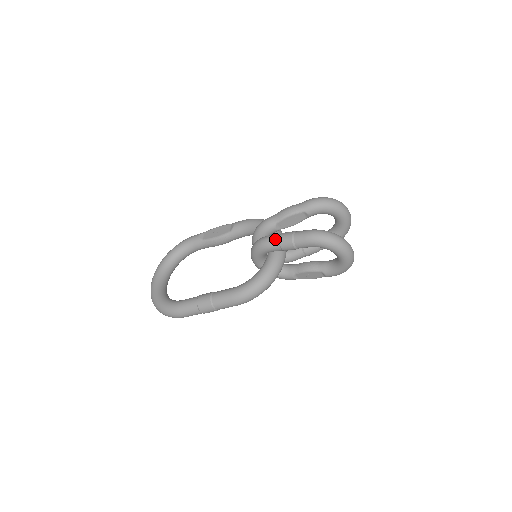
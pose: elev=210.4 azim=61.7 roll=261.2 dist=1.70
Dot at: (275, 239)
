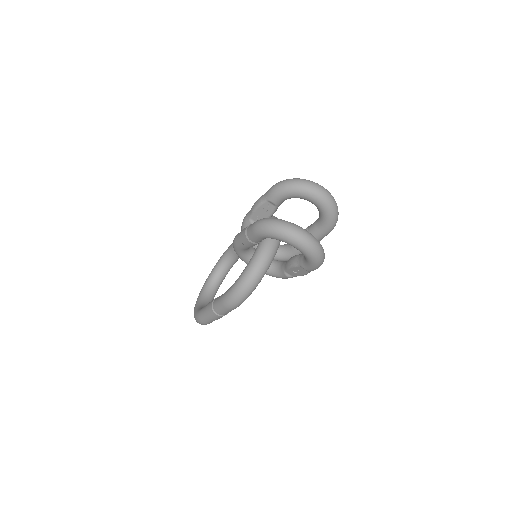
Dot at: (238, 236)
